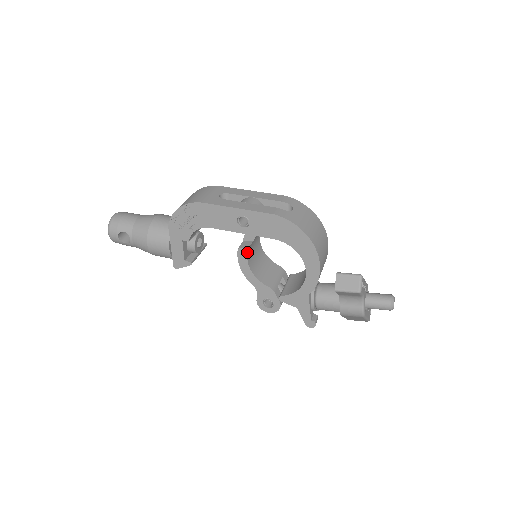
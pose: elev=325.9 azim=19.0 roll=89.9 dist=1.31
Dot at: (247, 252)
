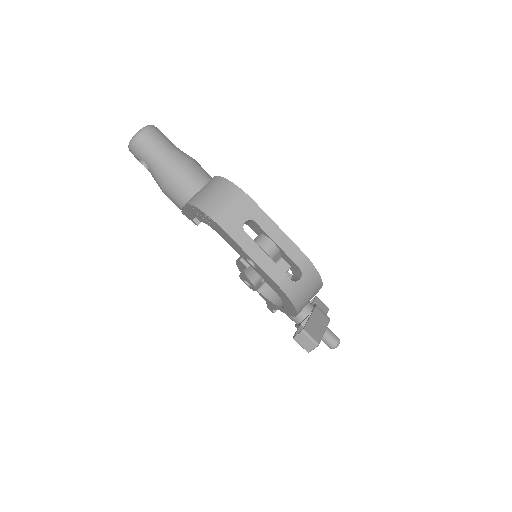
Dot at: occluded
